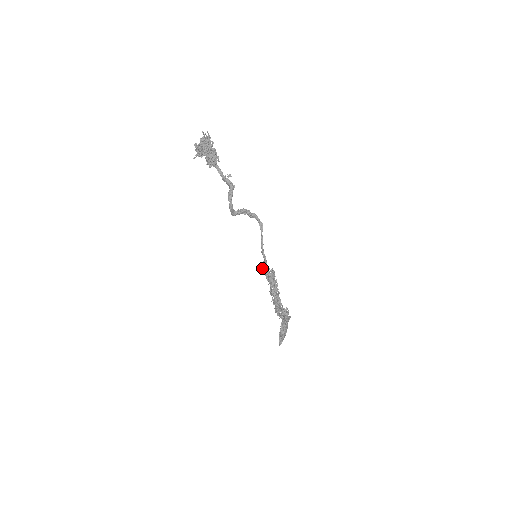
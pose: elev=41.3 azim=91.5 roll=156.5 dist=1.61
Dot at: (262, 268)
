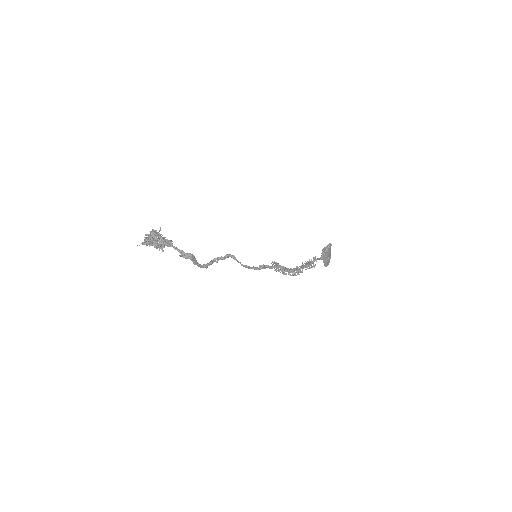
Dot at: occluded
